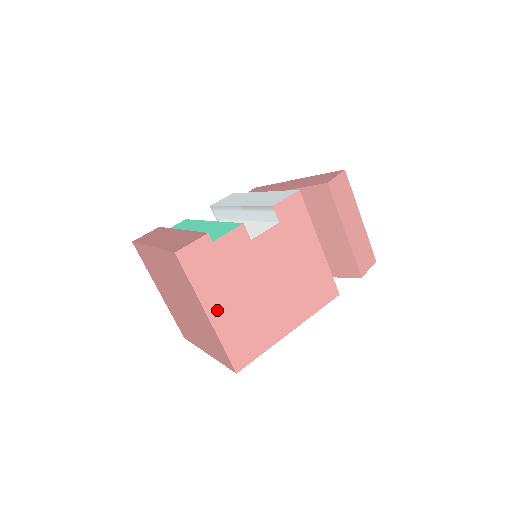
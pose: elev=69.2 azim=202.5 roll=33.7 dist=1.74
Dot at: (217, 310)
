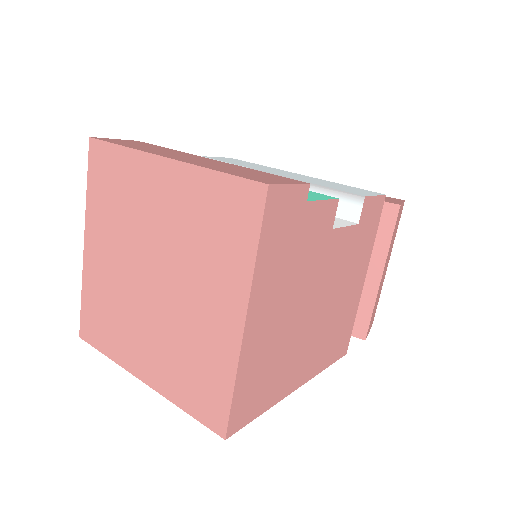
Dot at: (258, 318)
